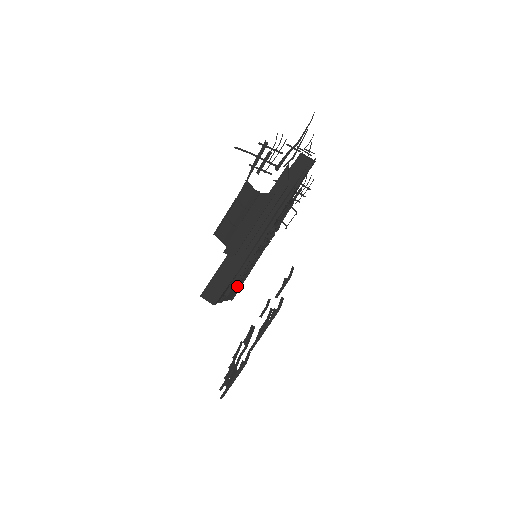
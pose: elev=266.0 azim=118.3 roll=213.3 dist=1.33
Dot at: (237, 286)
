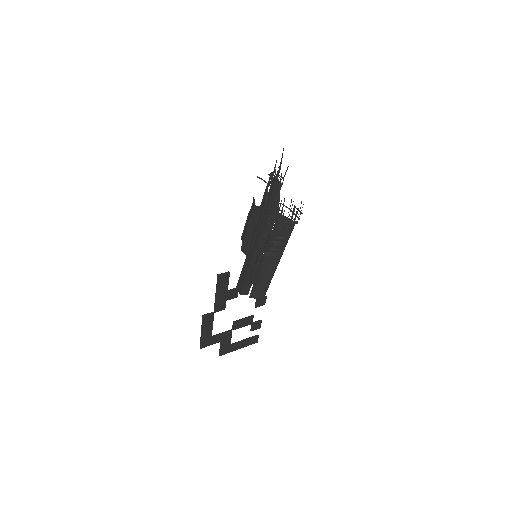
Dot at: occluded
